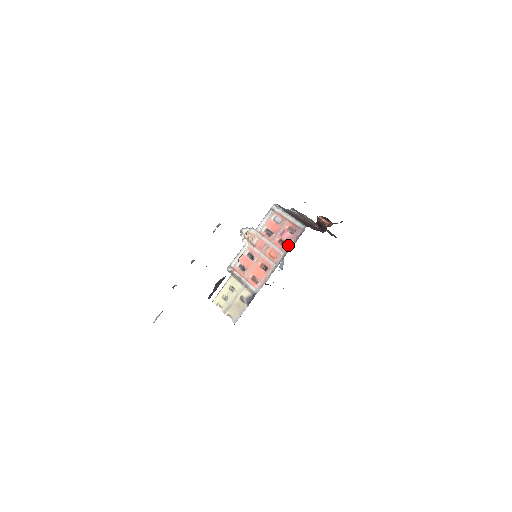
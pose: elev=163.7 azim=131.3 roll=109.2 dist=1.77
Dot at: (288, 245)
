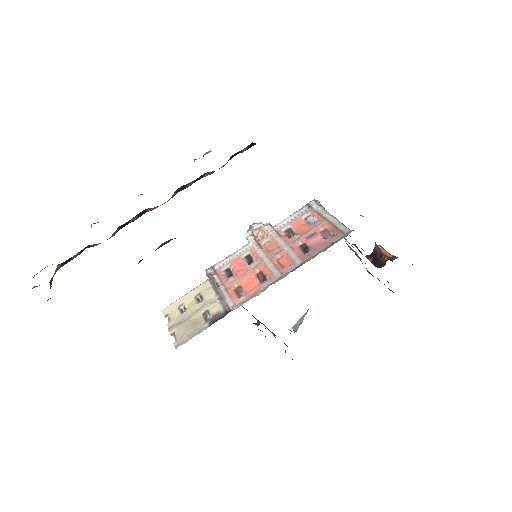
Dot at: (313, 252)
